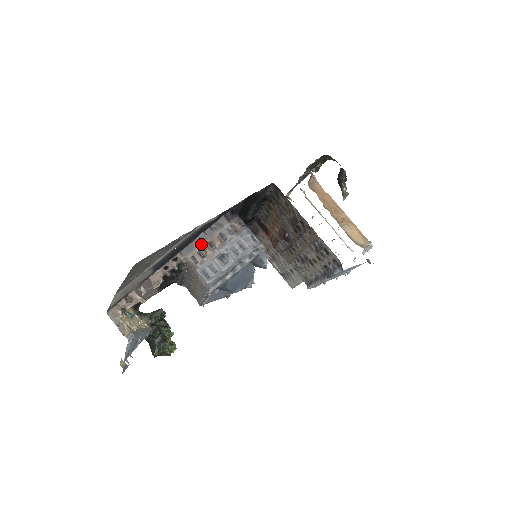
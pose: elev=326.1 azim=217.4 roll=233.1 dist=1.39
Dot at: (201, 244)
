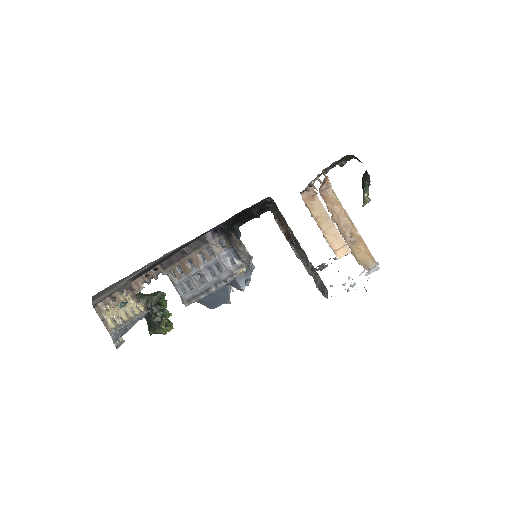
Dot at: (180, 259)
